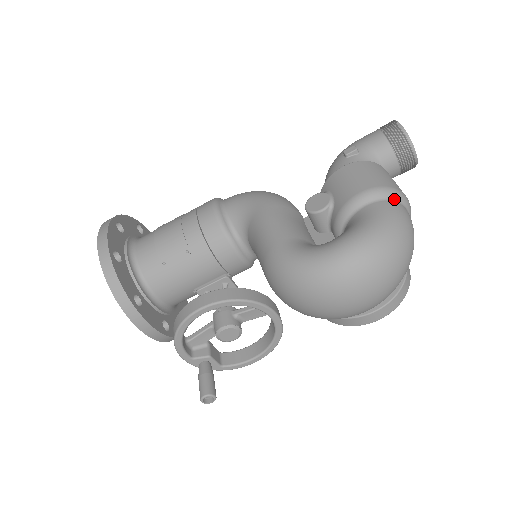
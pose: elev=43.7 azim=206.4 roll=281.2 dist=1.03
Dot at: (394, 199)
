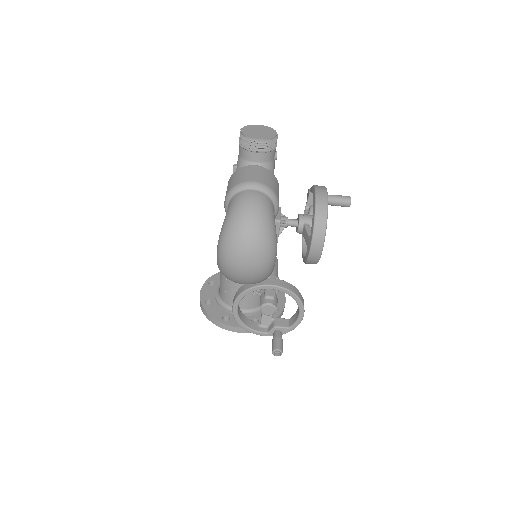
Dot at: (237, 192)
